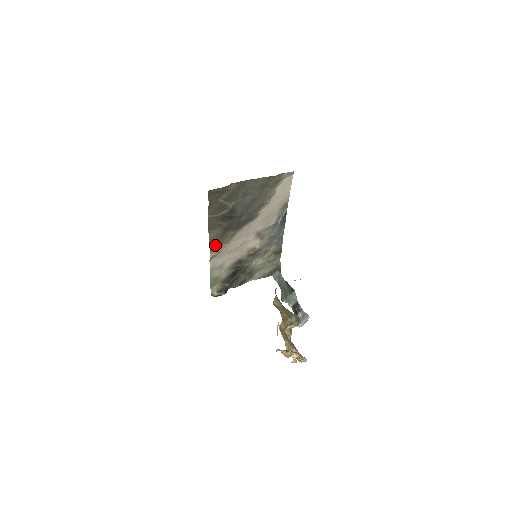
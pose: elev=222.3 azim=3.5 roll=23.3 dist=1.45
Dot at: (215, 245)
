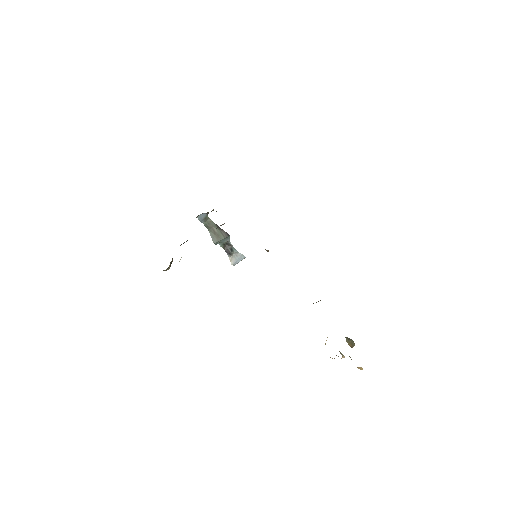
Dot at: occluded
